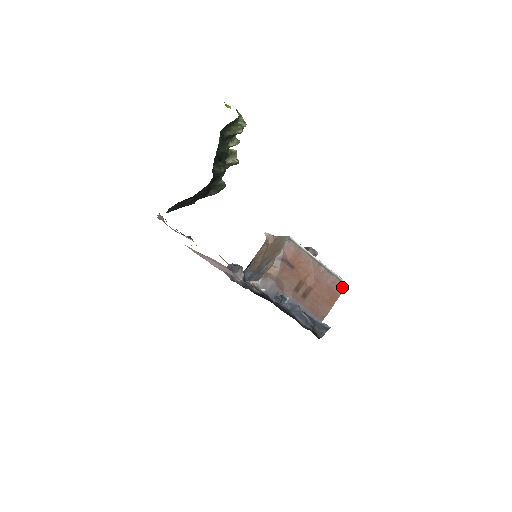
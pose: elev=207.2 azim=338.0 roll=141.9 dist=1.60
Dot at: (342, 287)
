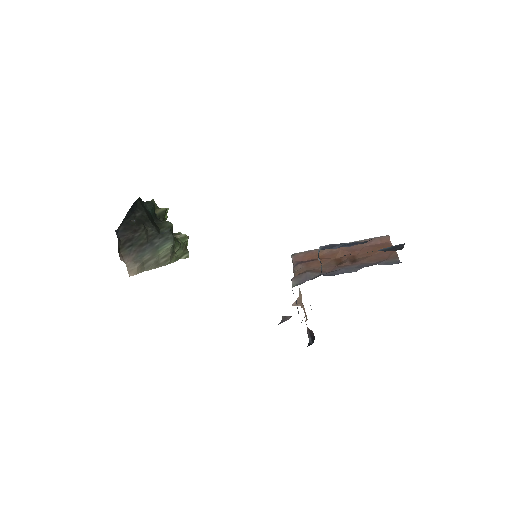
Dot at: (384, 239)
